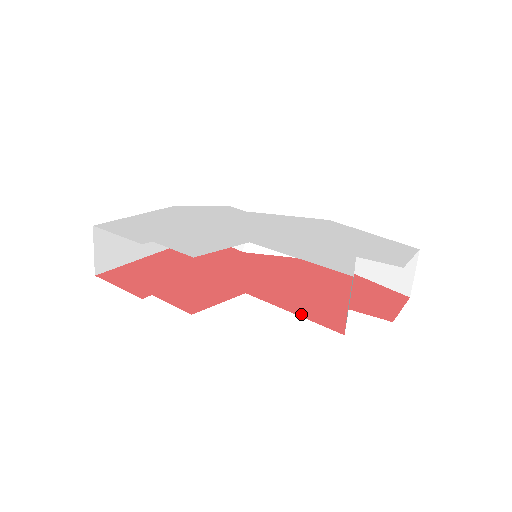
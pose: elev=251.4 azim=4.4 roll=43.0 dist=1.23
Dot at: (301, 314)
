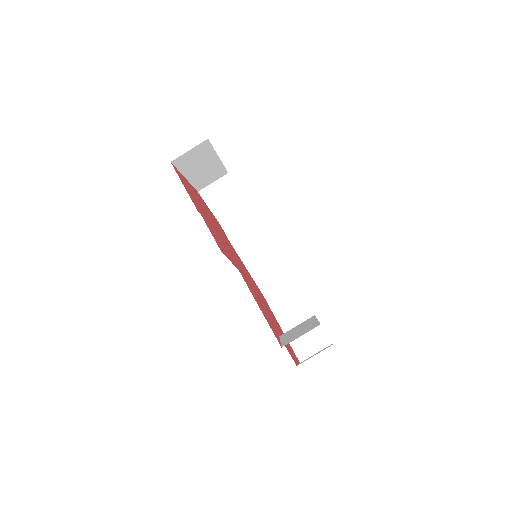
Dot at: (263, 313)
